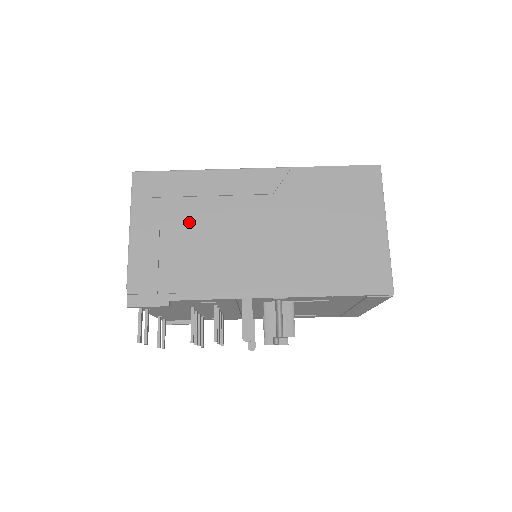
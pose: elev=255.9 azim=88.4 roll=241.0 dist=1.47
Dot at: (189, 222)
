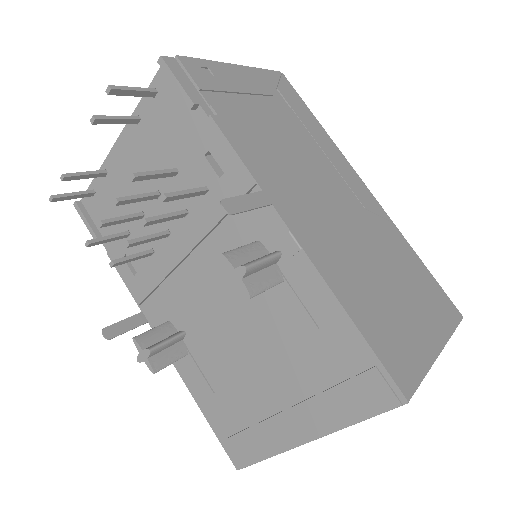
Dot at: (285, 124)
